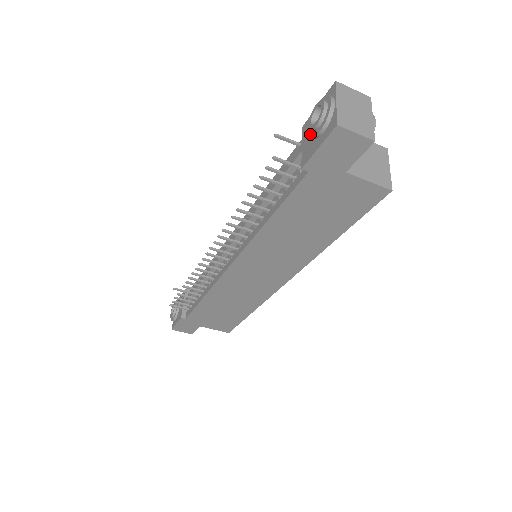
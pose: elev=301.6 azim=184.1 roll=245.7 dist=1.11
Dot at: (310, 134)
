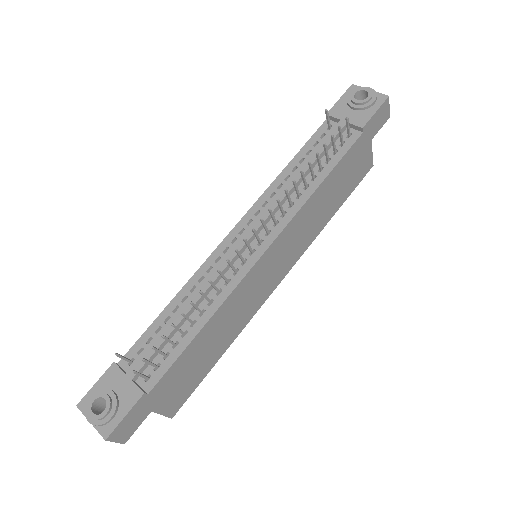
Dot at: (360, 107)
